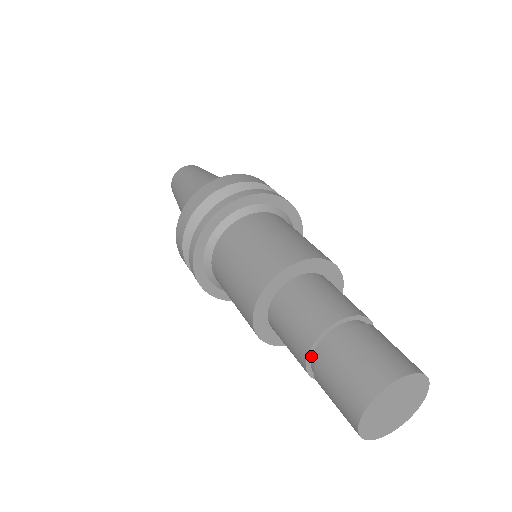
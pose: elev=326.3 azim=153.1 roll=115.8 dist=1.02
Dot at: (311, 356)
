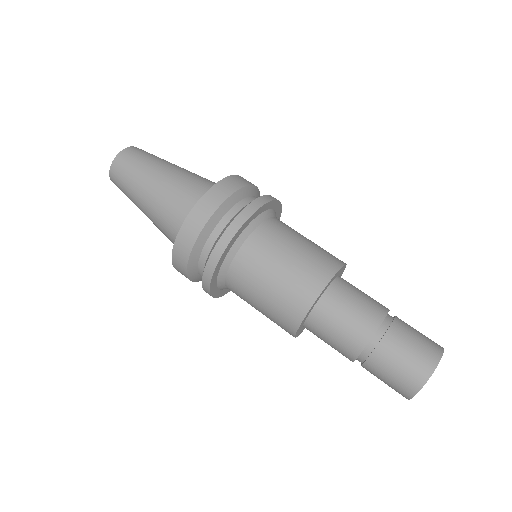
Dot at: (365, 347)
